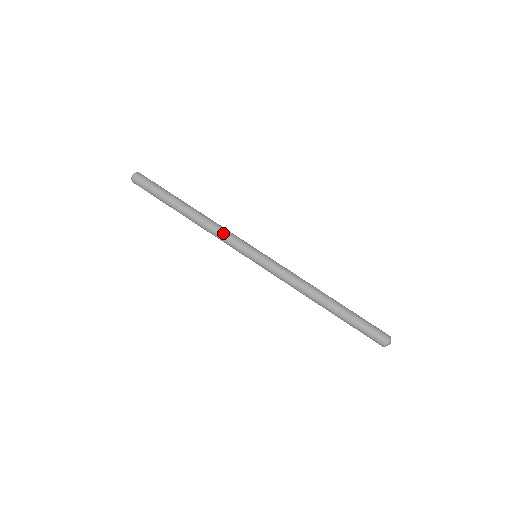
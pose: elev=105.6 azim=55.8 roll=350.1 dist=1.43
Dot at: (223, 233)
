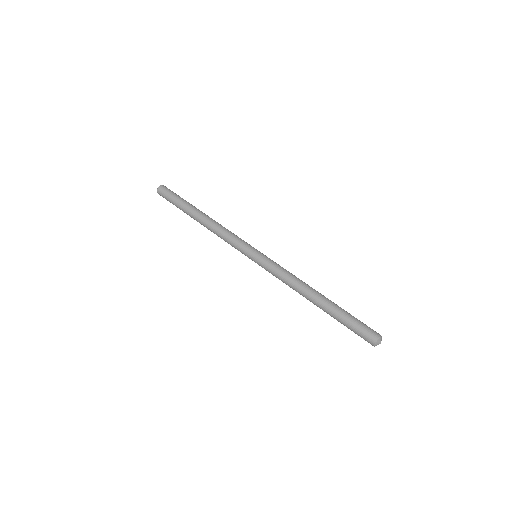
Dot at: (226, 237)
